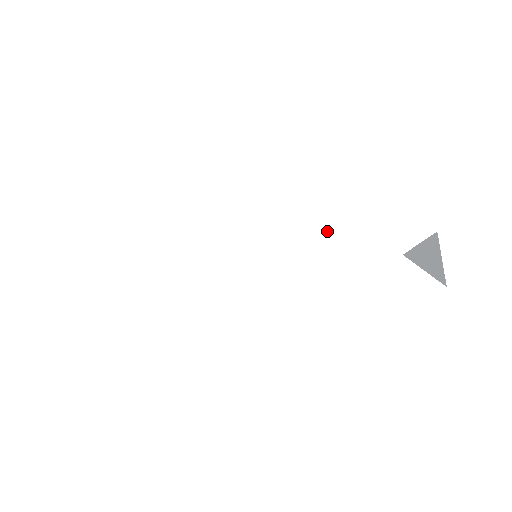
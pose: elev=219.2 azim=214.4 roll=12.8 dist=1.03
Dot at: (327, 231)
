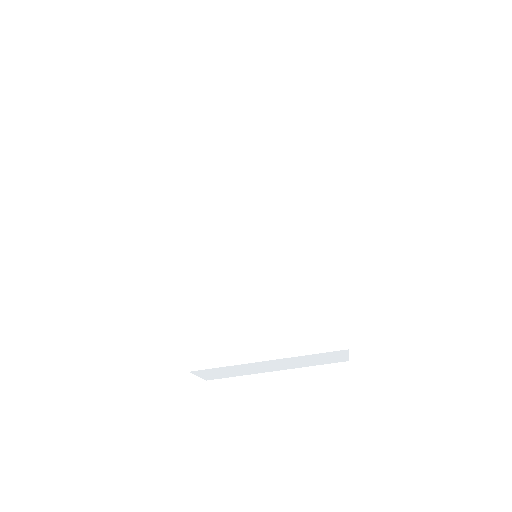
Dot at: (313, 261)
